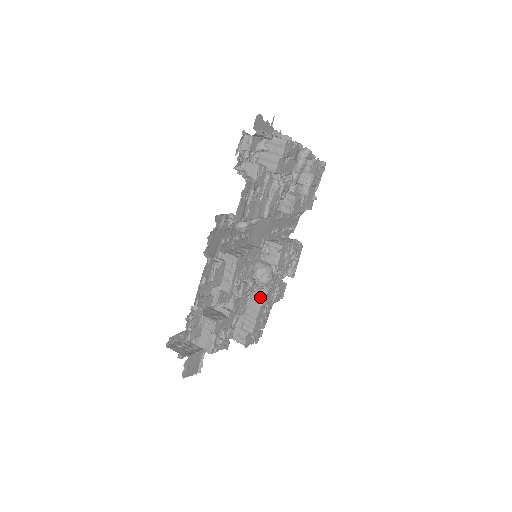
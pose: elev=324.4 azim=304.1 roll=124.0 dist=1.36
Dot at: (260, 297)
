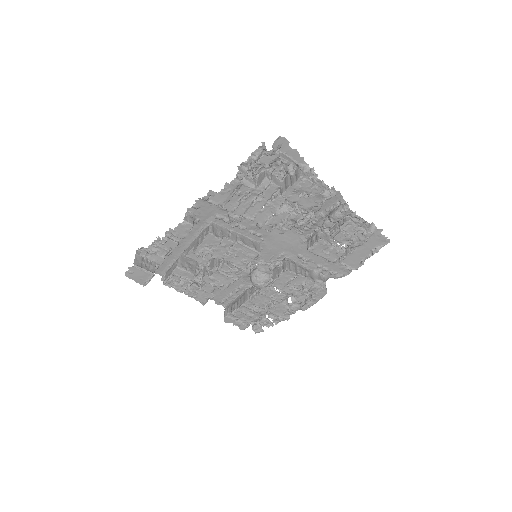
Dot at: (252, 294)
